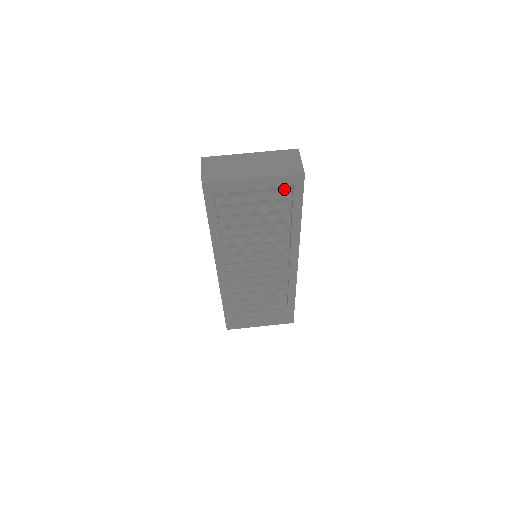
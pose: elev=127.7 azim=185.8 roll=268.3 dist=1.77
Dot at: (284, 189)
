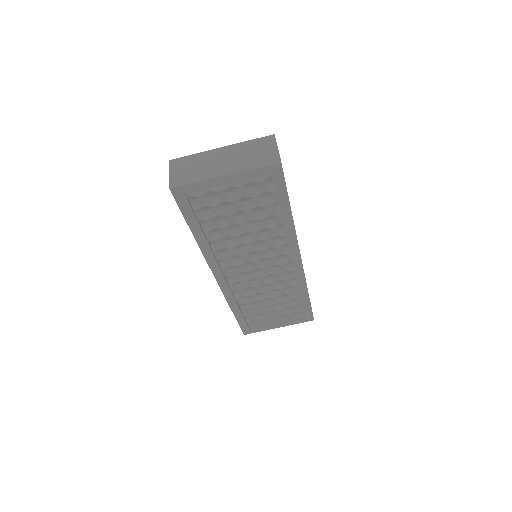
Dot at: (263, 182)
